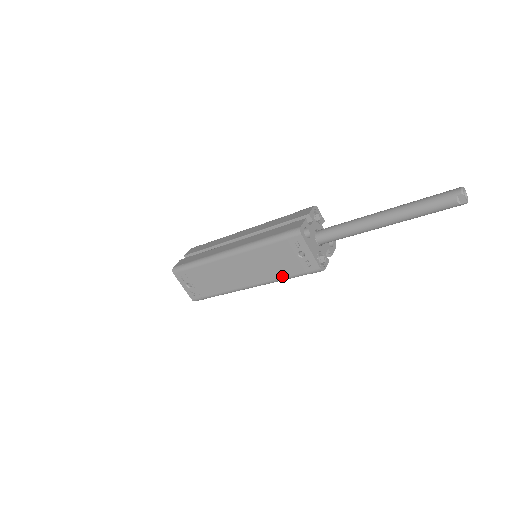
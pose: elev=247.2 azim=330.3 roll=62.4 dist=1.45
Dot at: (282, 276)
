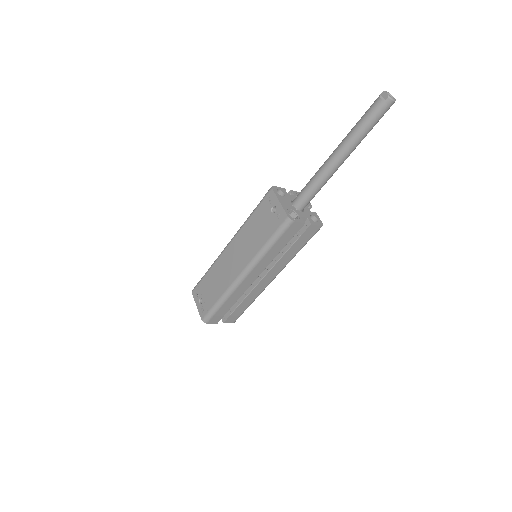
Dot at: (262, 244)
